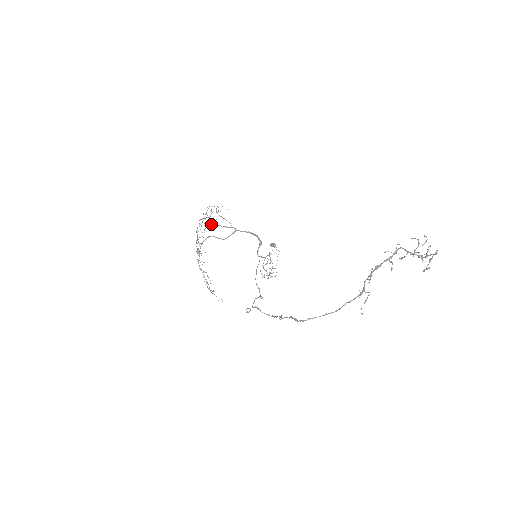
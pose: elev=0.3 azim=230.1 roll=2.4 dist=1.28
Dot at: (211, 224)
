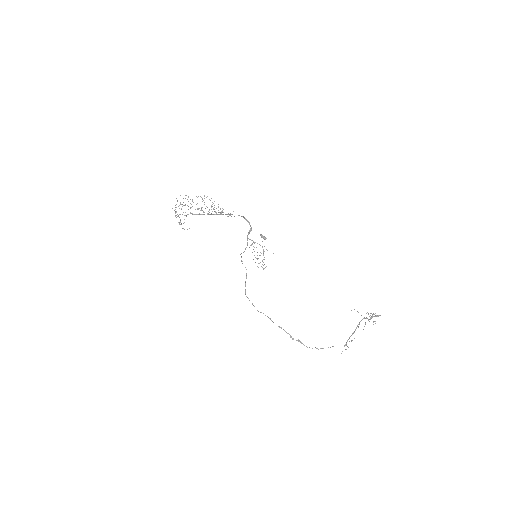
Dot at: occluded
